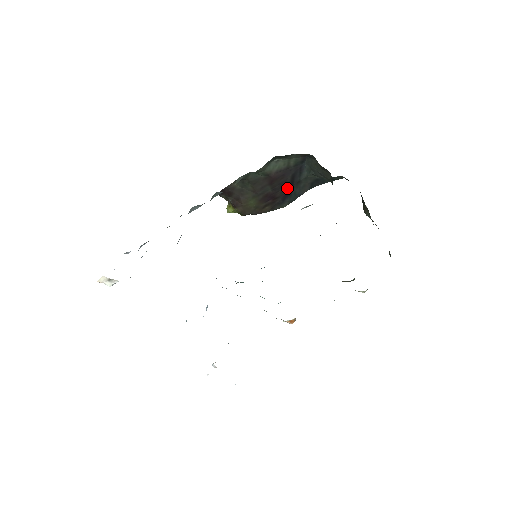
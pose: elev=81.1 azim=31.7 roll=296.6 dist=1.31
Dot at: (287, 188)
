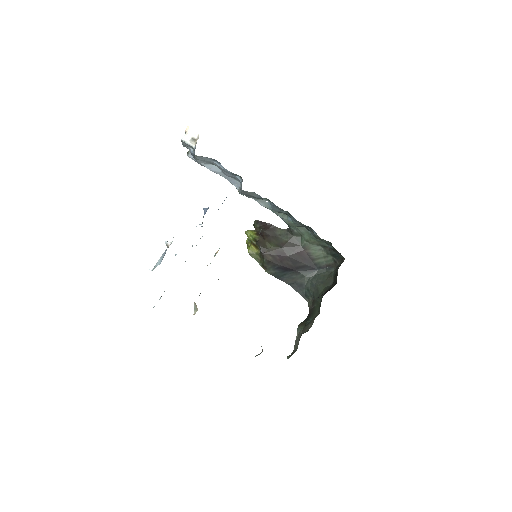
Dot at: (292, 266)
